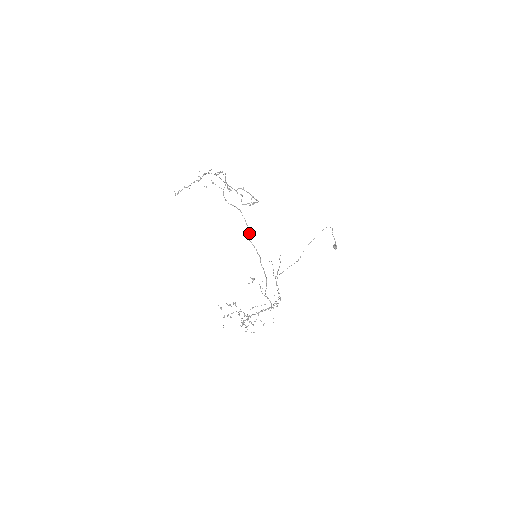
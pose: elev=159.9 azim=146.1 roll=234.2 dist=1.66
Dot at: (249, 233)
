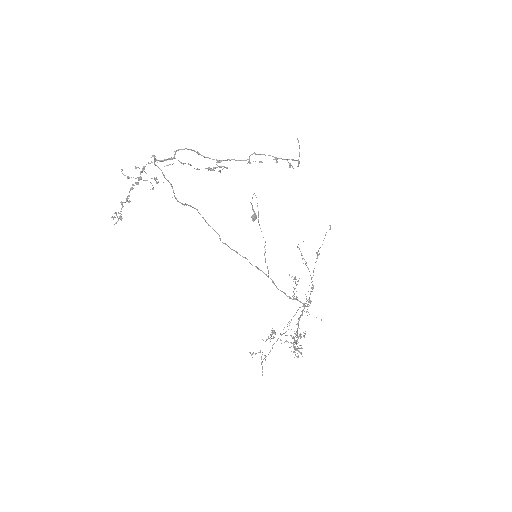
Dot at: (219, 235)
